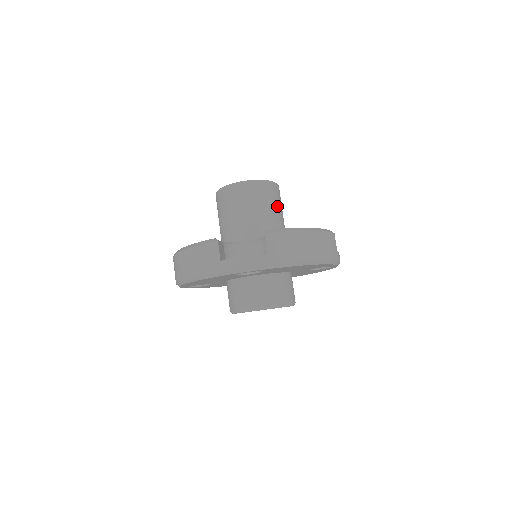
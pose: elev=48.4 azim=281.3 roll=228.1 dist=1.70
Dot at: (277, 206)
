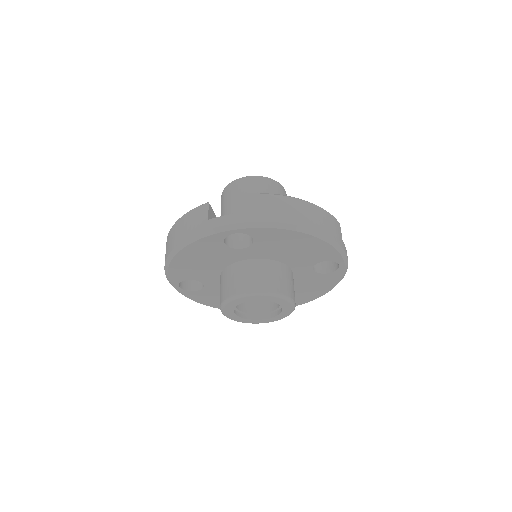
Dot at: occluded
